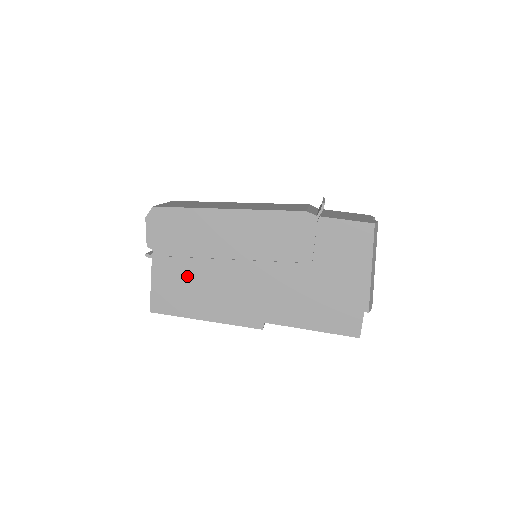
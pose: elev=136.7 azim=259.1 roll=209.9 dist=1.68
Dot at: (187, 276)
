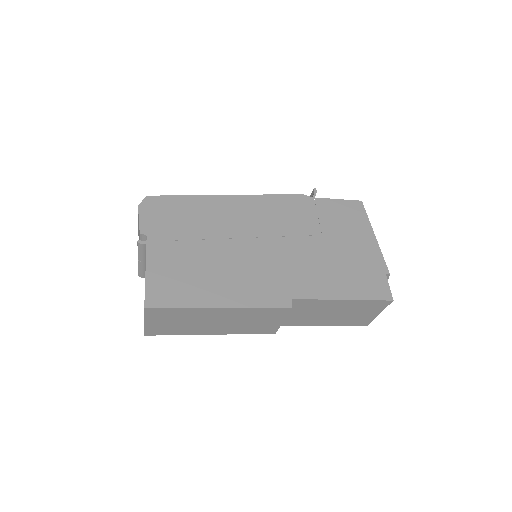
Dot at: (192, 259)
